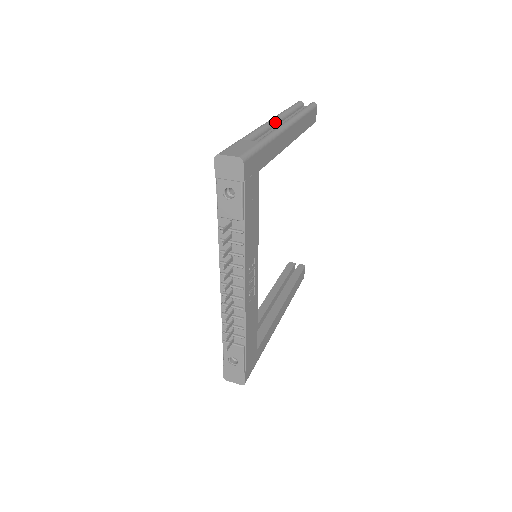
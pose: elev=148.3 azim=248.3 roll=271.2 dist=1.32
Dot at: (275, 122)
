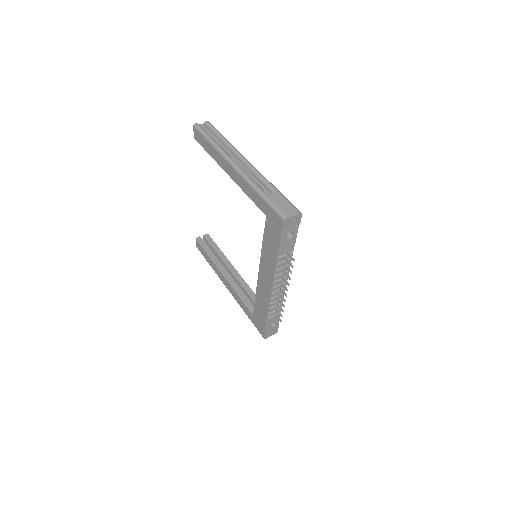
Dot at: (235, 161)
